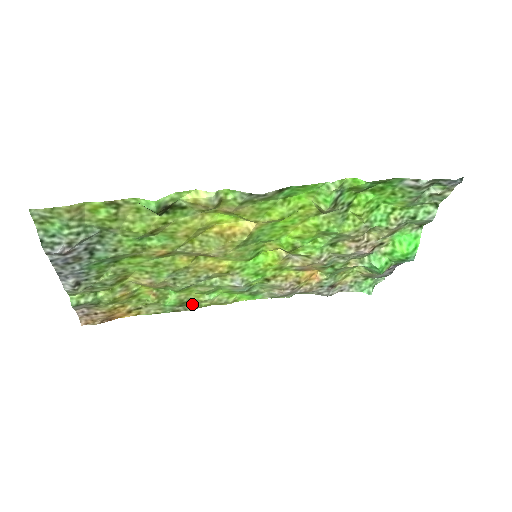
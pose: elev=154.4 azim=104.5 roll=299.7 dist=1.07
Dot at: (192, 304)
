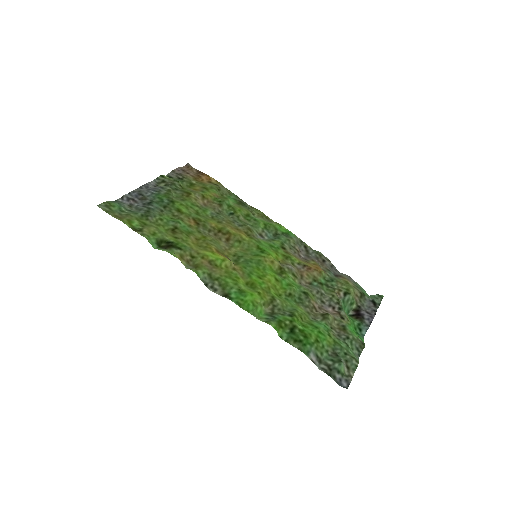
Dot at: (248, 206)
